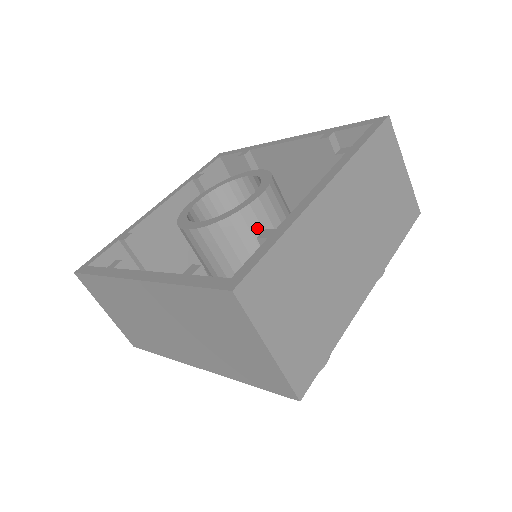
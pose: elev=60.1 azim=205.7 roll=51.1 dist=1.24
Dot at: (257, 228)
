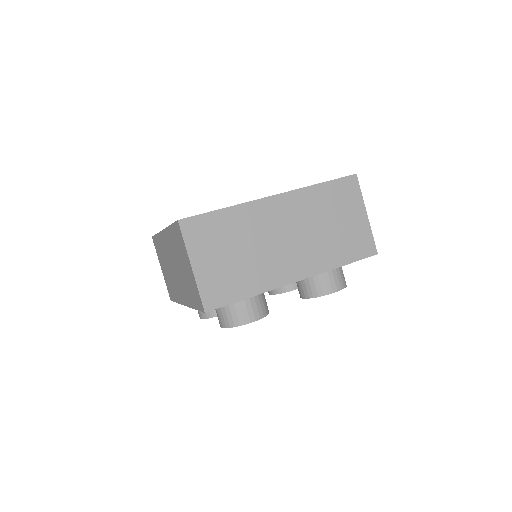
Dot at: occluded
